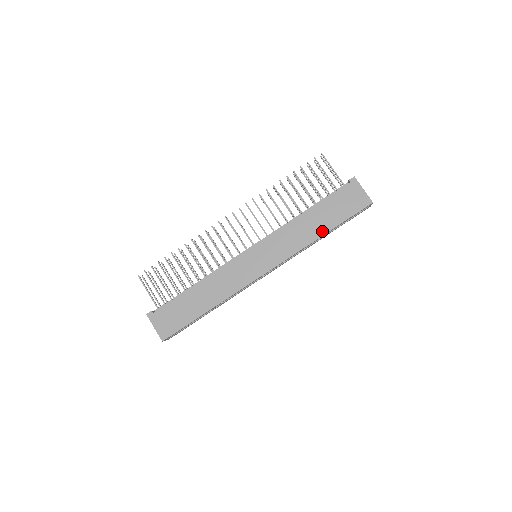
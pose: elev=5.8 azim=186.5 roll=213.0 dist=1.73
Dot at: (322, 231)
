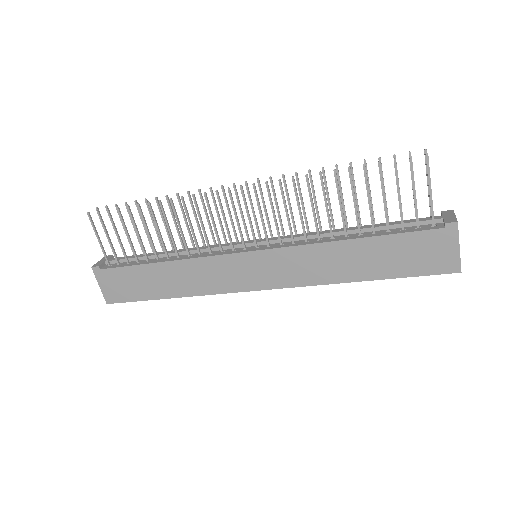
Dot at: (361, 275)
